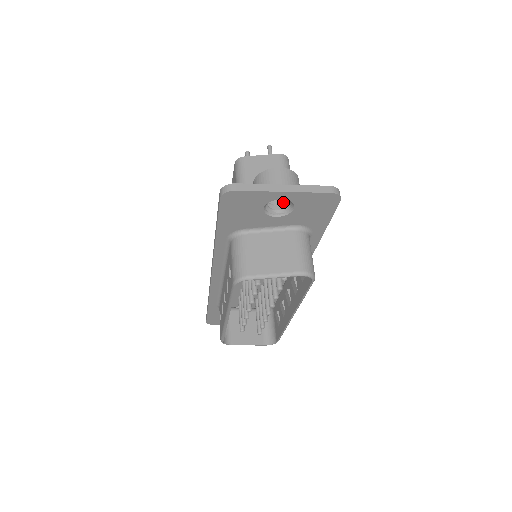
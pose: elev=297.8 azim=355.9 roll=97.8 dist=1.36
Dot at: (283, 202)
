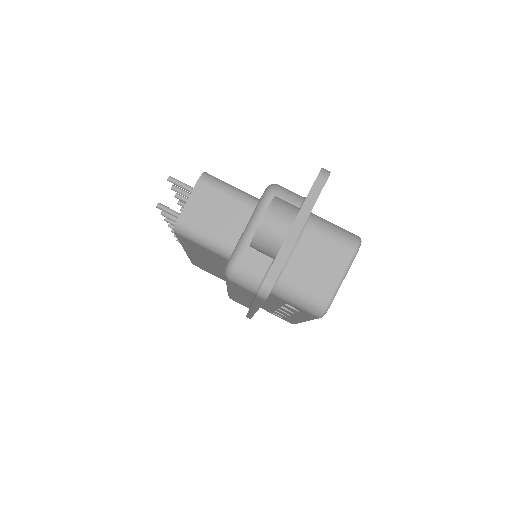
Dot at: occluded
